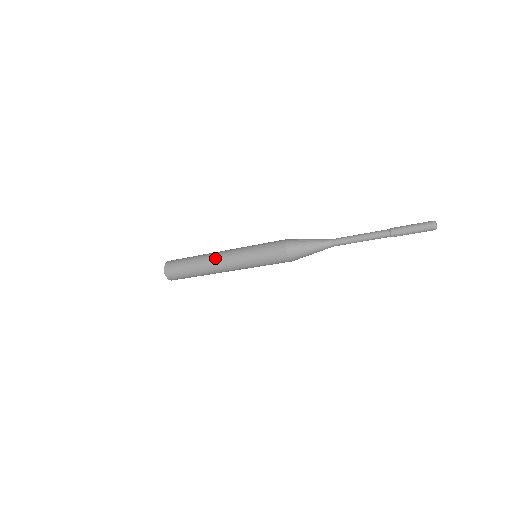
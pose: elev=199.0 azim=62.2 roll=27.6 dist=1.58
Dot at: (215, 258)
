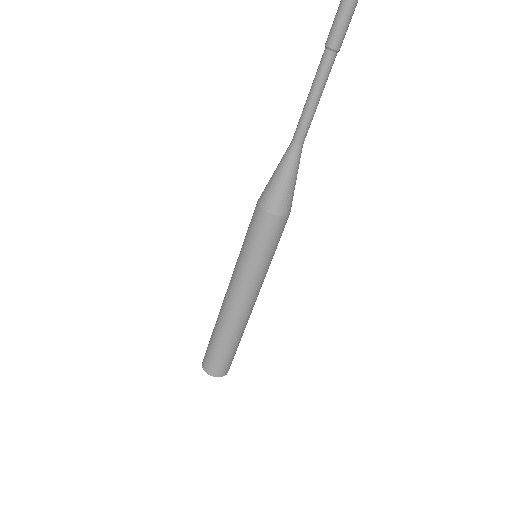
Dot at: occluded
